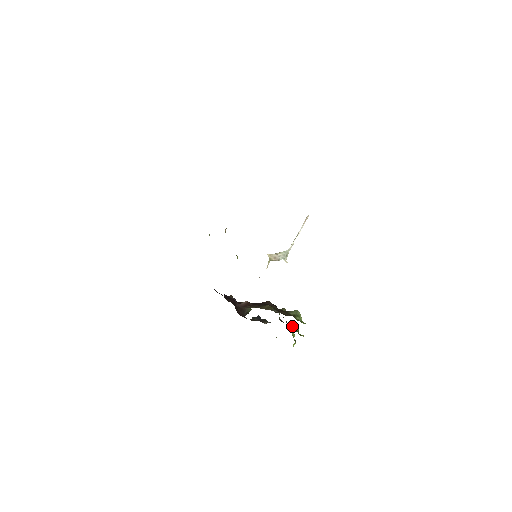
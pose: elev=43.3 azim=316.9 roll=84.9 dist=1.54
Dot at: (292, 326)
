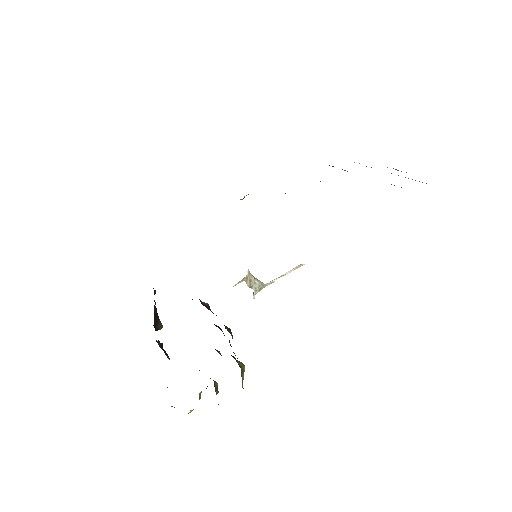
Dot at: (214, 382)
